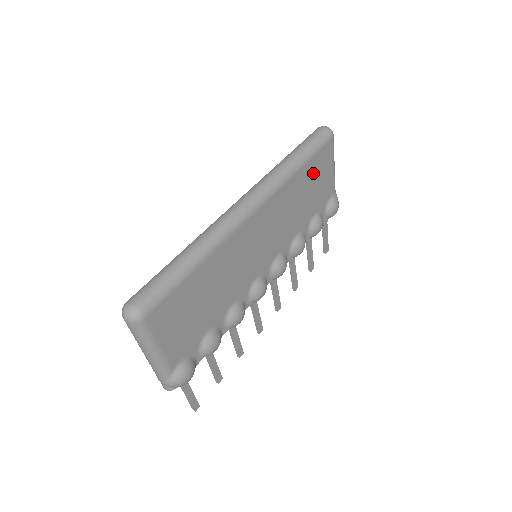
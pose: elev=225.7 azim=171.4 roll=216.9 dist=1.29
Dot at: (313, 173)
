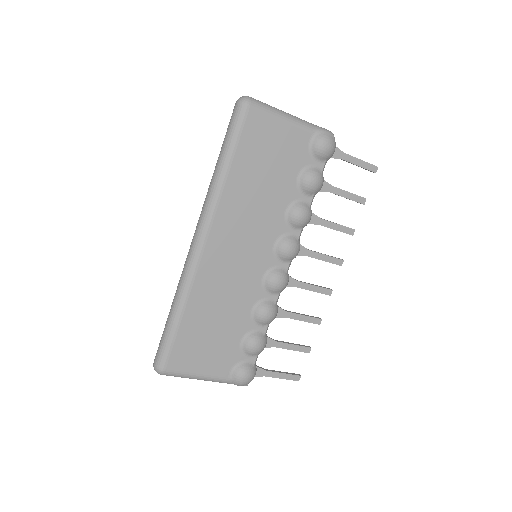
Dot at: (254, 155)
